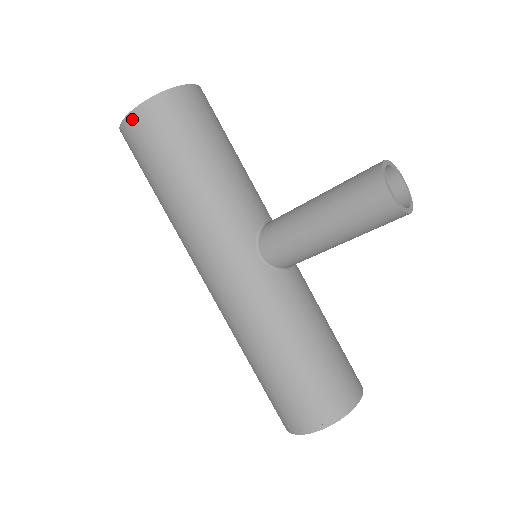
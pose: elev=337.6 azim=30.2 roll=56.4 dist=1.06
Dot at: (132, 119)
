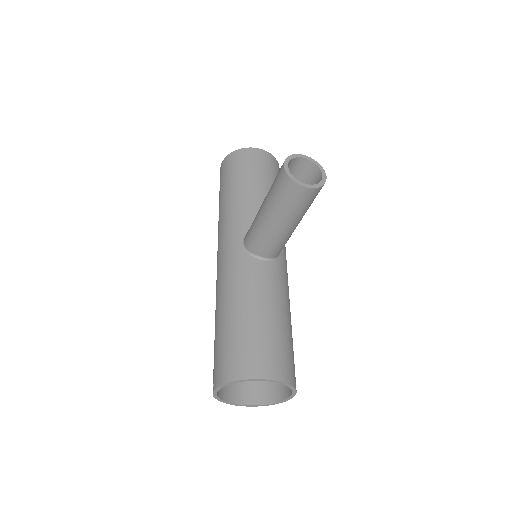
Dot at: (221, 166)
